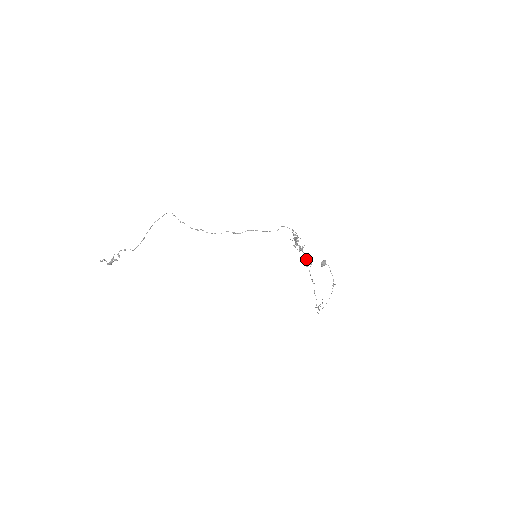
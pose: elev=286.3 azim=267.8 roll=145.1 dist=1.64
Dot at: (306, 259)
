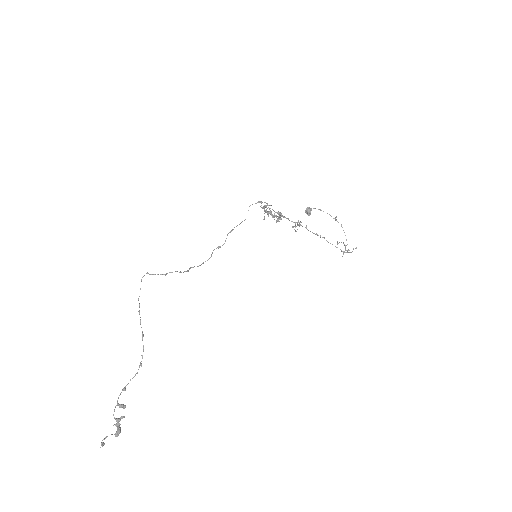
Dot at: occluded
